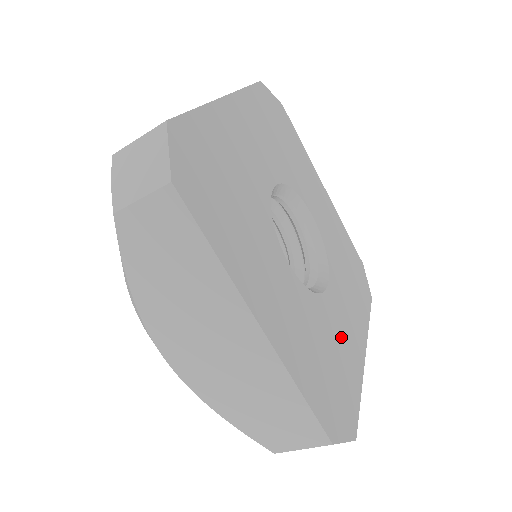
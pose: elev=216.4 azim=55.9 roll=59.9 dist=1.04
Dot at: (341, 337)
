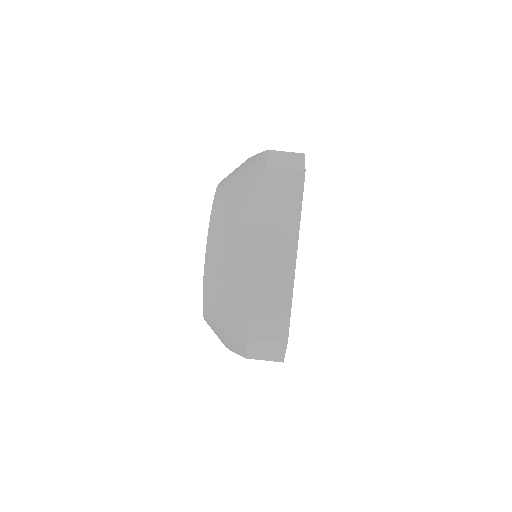
Dot at: occluded
